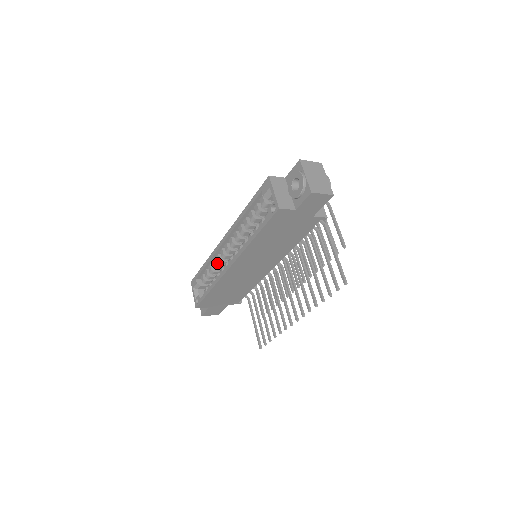
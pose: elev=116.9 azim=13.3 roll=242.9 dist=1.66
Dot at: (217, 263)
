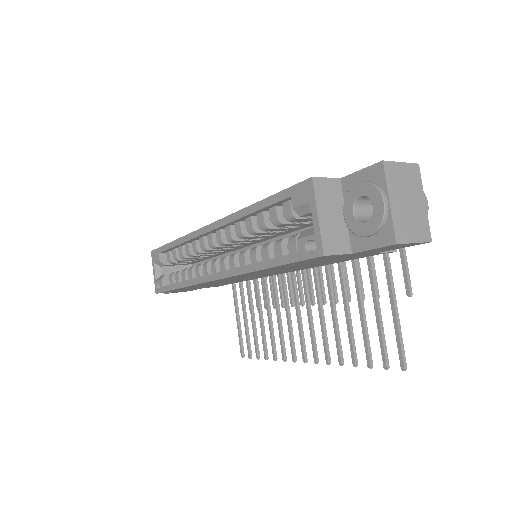
Dot at: occluded
